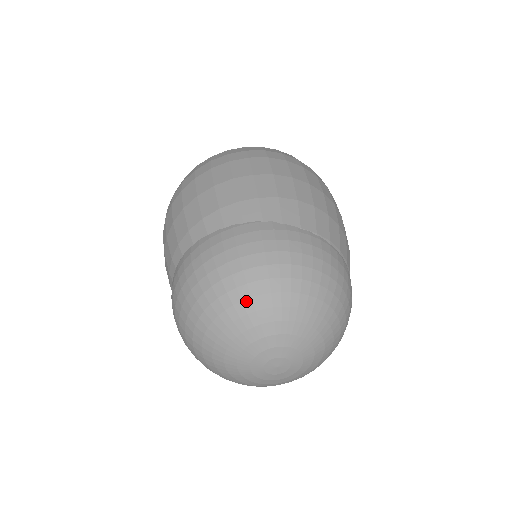
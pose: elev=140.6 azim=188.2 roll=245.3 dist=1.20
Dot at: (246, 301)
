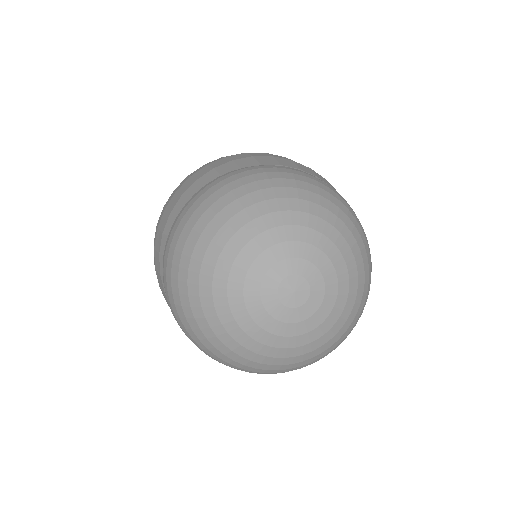
Dot at: (222, 229)
